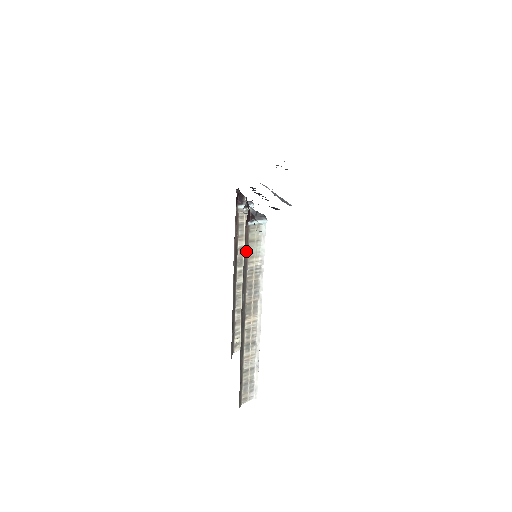
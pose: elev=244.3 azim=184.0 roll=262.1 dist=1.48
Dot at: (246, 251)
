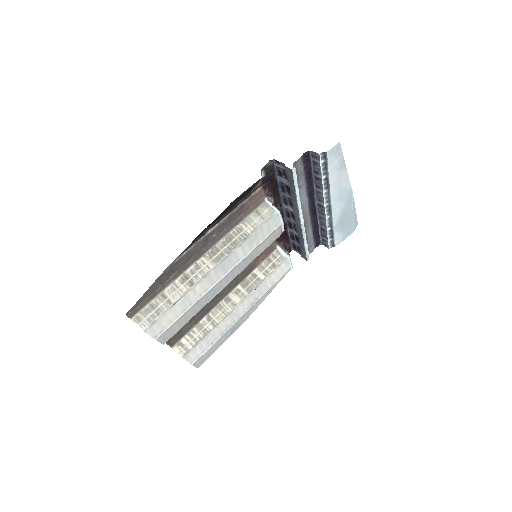
Dot at: (248, 212)
